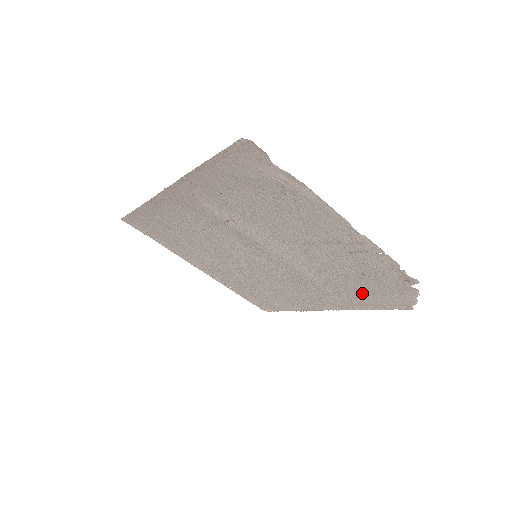
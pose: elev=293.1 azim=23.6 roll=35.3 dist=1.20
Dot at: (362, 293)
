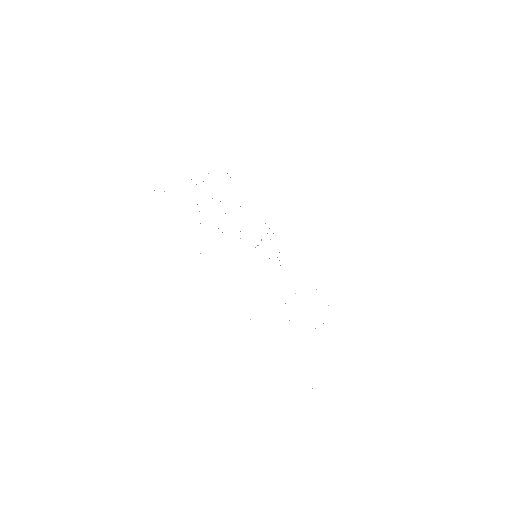
Dot at: occluded
